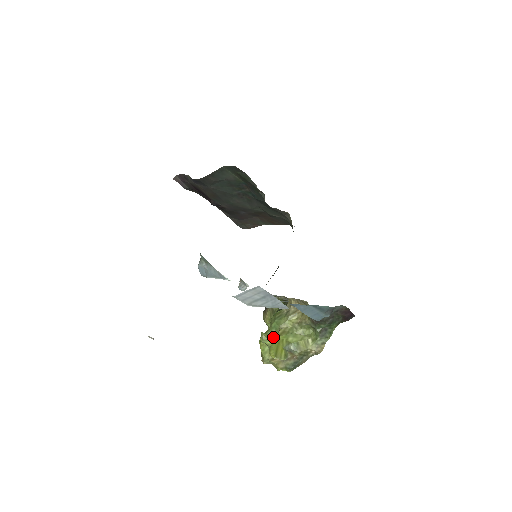
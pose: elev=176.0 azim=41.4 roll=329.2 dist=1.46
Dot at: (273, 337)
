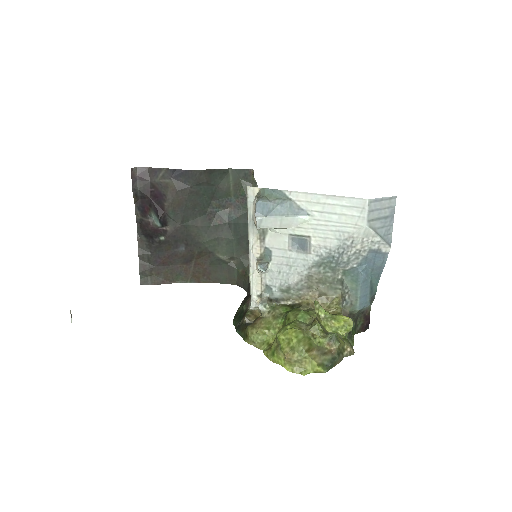
Dot at: occluded
